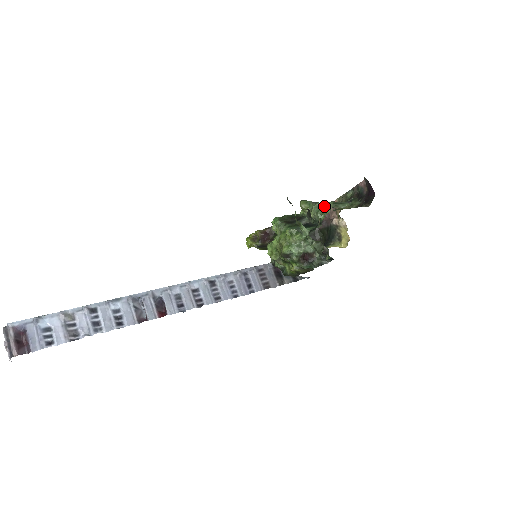
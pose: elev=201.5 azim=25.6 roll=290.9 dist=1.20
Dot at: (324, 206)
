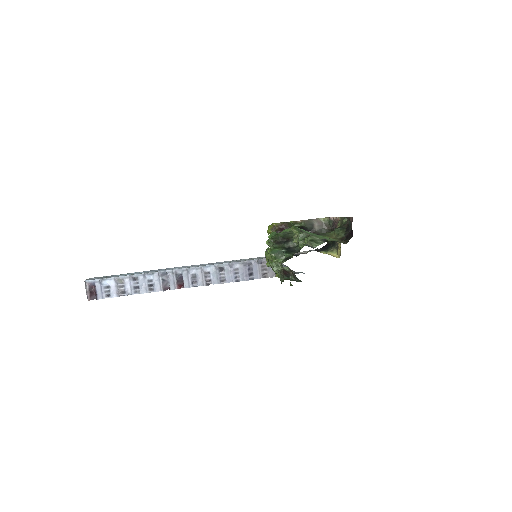
Dot at: (305, 238)
